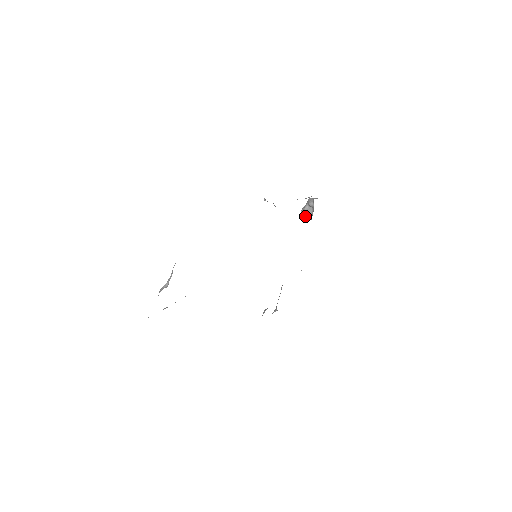
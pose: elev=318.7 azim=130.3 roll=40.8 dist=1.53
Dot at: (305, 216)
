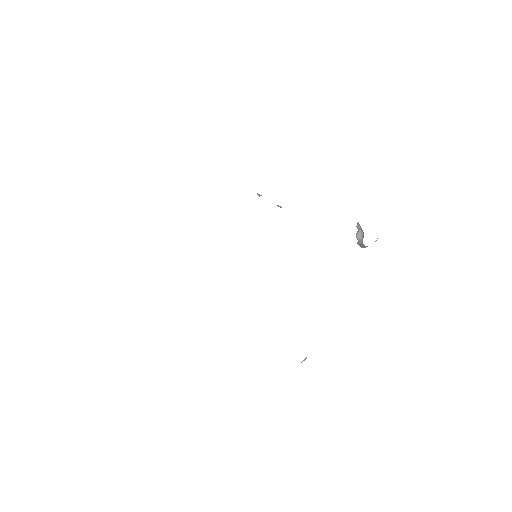
Dot at: (361, 246)
